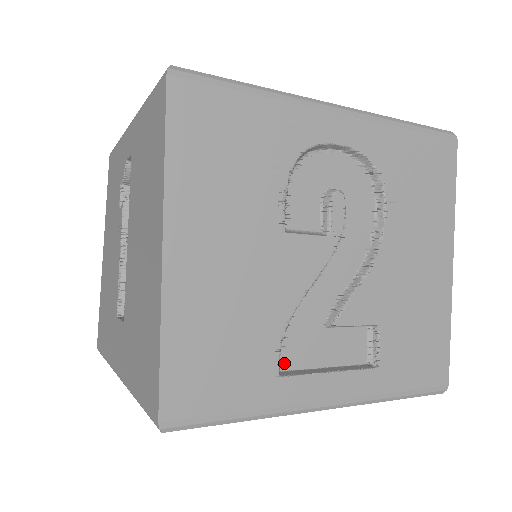
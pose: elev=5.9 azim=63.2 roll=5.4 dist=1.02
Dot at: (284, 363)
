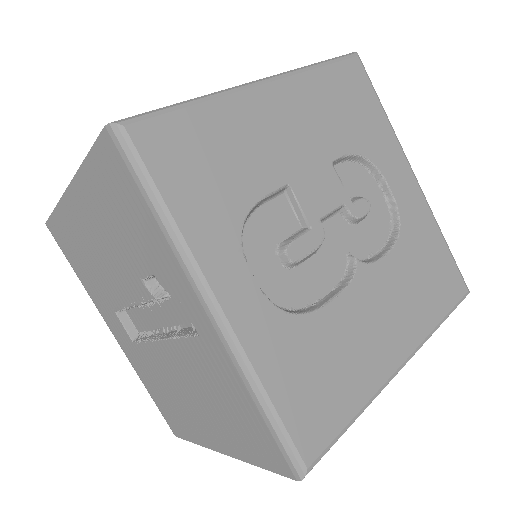
Dot at: occluded
